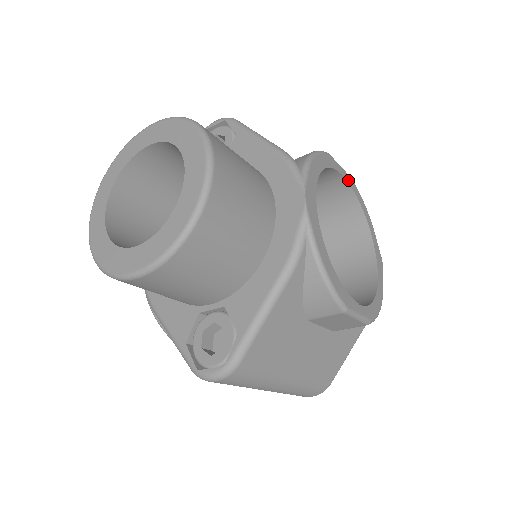
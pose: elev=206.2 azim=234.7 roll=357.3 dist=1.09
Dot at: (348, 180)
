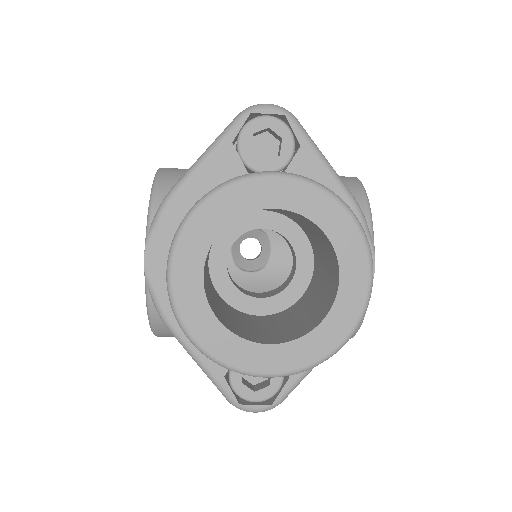
Dot at: occluded
